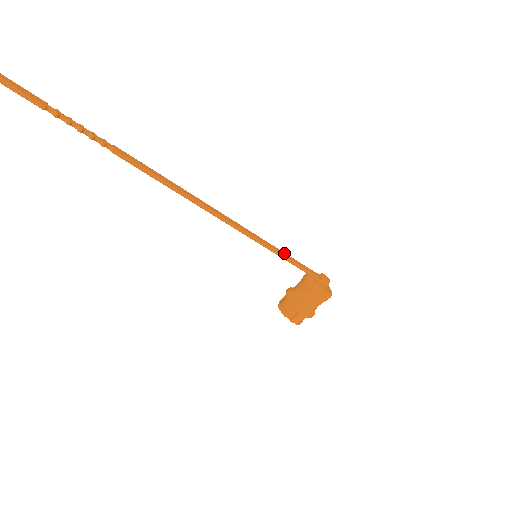
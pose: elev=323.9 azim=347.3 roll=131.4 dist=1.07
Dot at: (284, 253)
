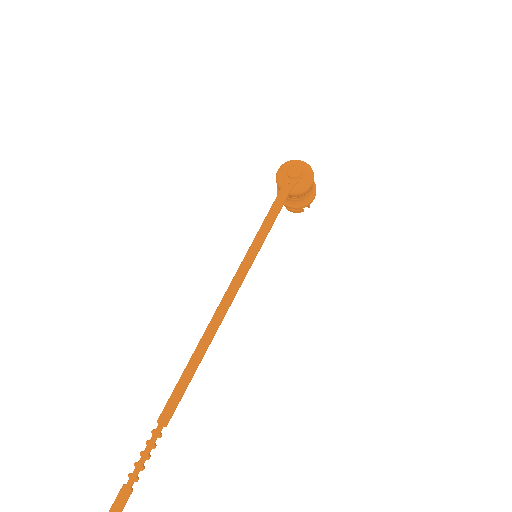
Dot at: (263, 227)
